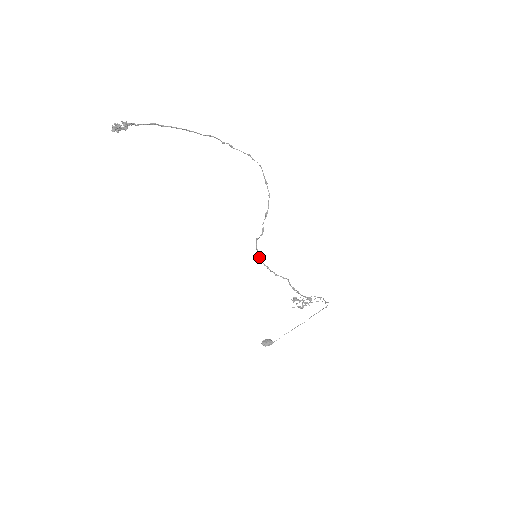
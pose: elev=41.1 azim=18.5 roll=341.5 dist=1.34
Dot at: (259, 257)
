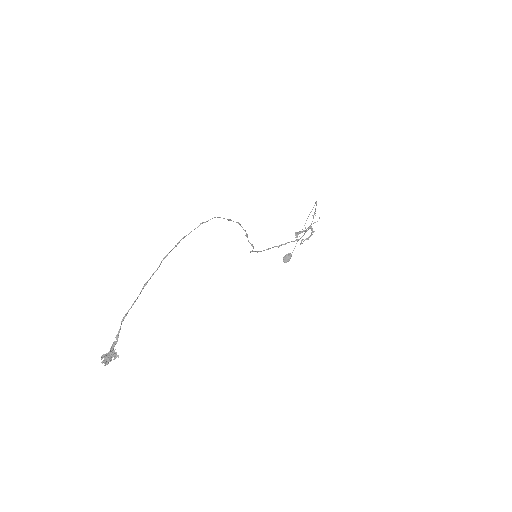
Dot at: (257, 252)
